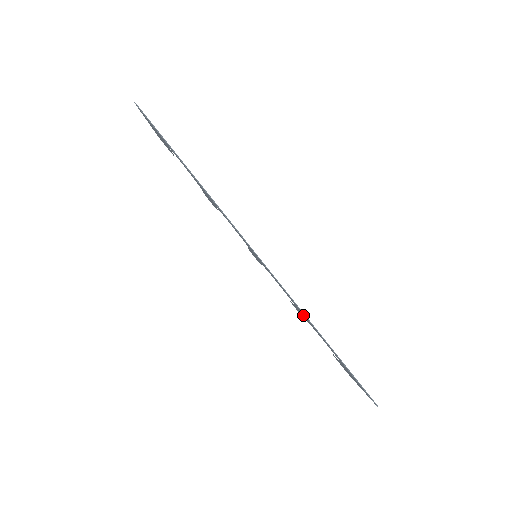
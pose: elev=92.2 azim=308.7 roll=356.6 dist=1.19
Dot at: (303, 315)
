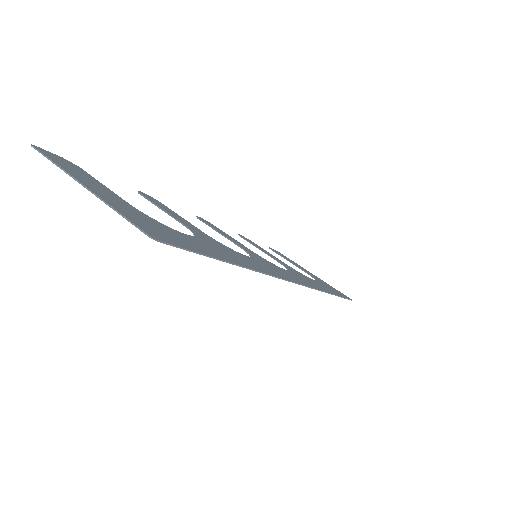
Dot at: occluded
